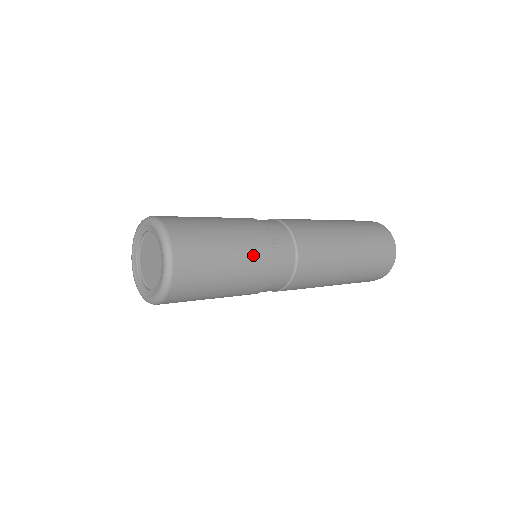
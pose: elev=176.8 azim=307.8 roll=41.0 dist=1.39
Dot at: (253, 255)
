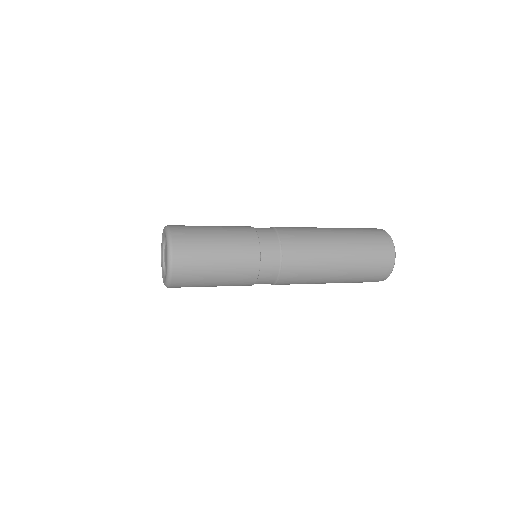
Dot at: (237, 279)
